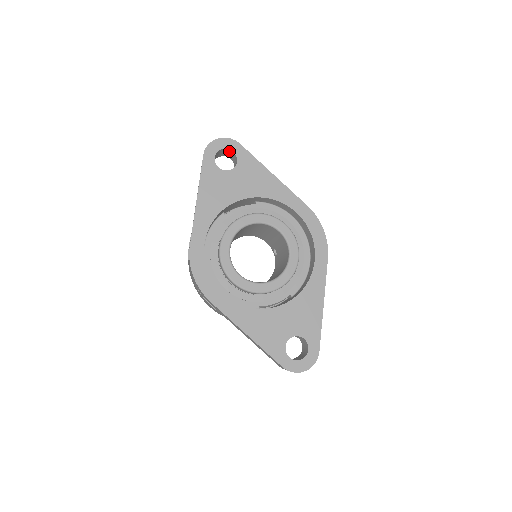
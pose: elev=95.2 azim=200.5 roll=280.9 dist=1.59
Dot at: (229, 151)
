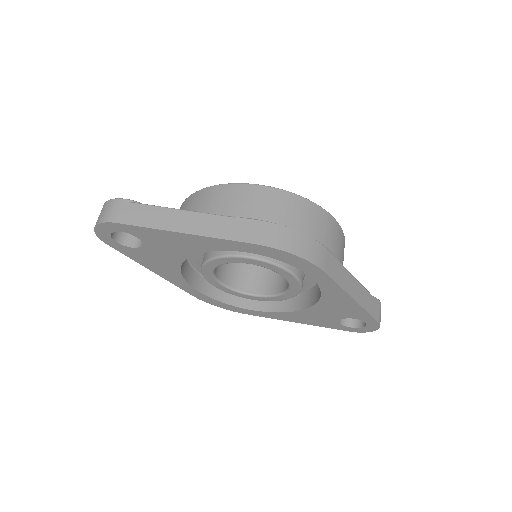
Dot at: occluded
